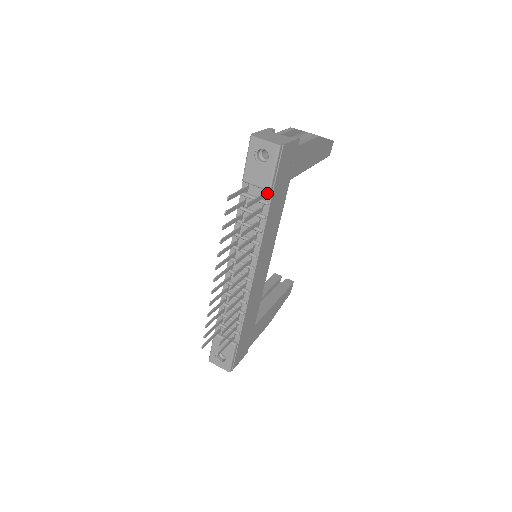
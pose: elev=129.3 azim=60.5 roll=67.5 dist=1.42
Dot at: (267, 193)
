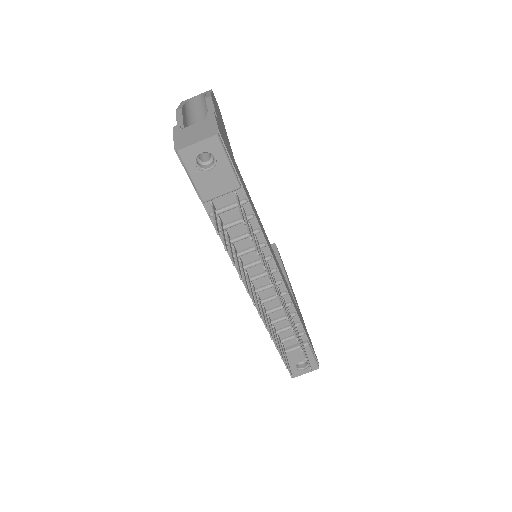
Dot at: (237, 192)
